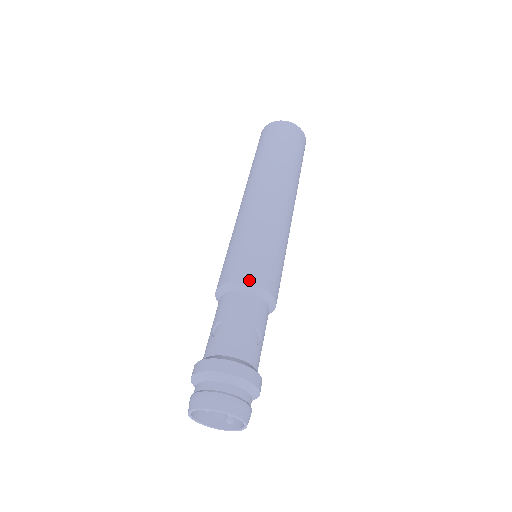
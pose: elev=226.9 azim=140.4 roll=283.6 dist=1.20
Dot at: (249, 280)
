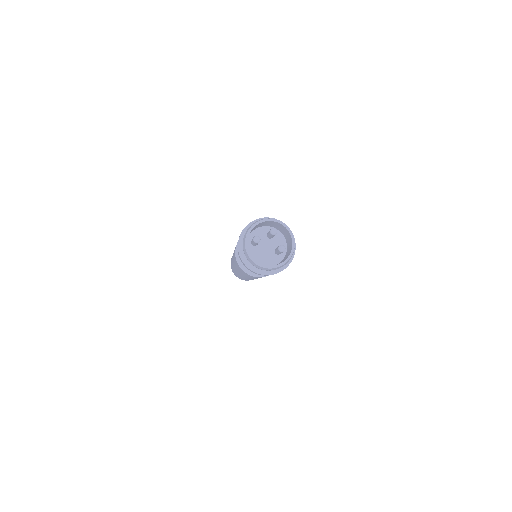
Dot at: occluded
